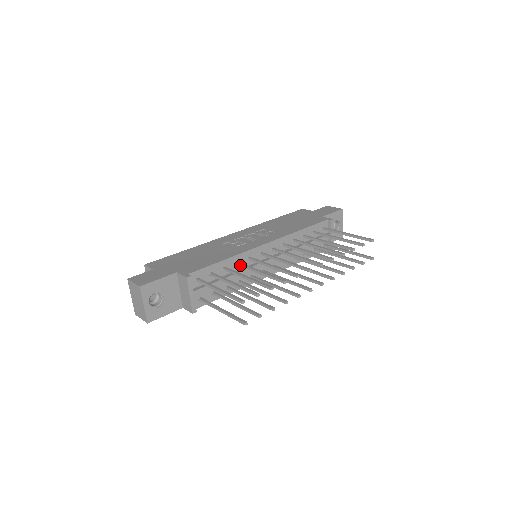
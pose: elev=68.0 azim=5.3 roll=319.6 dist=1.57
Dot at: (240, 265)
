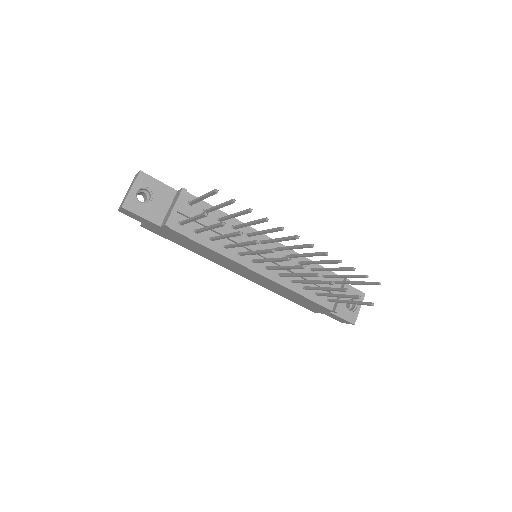
Dot at: (236, 226)
